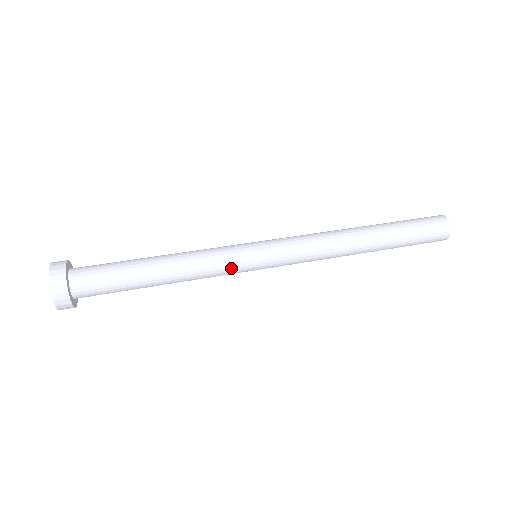
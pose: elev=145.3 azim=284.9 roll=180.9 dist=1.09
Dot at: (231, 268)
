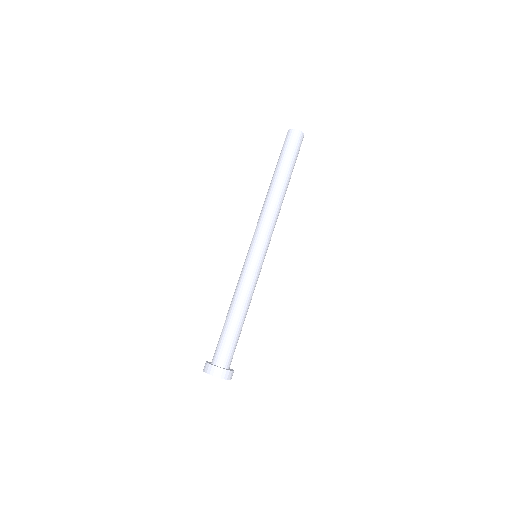
Dot at: occluded
